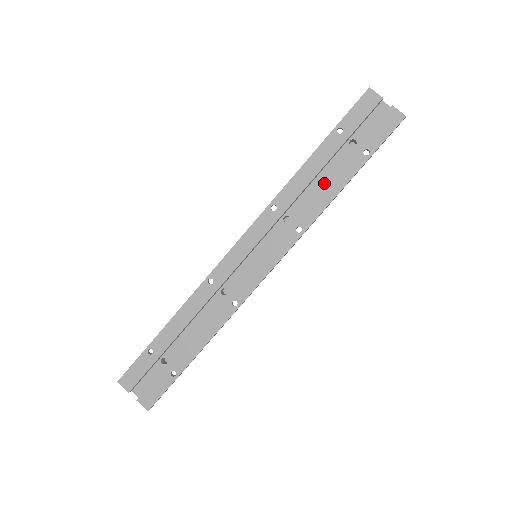
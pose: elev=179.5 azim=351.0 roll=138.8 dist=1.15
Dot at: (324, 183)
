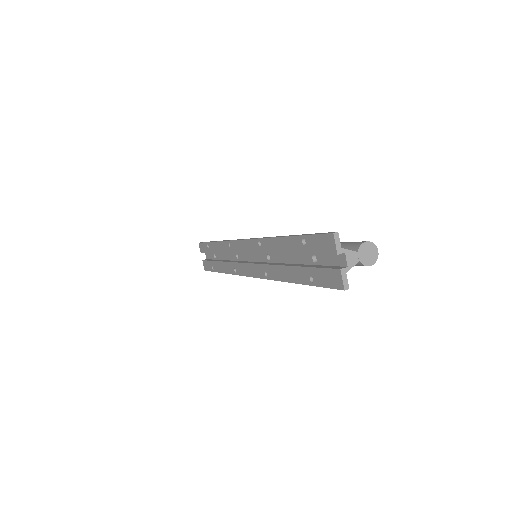
Dot at: (284, 265)
